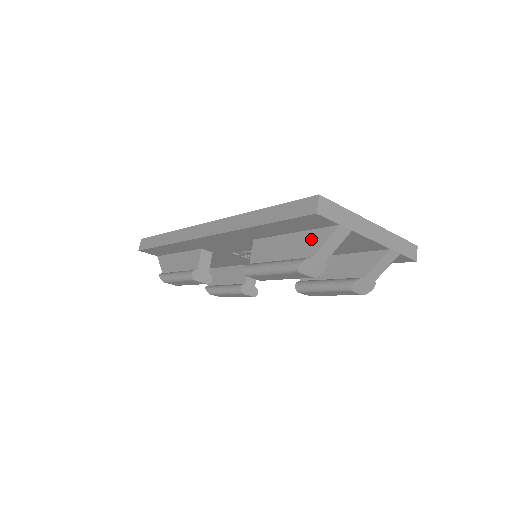
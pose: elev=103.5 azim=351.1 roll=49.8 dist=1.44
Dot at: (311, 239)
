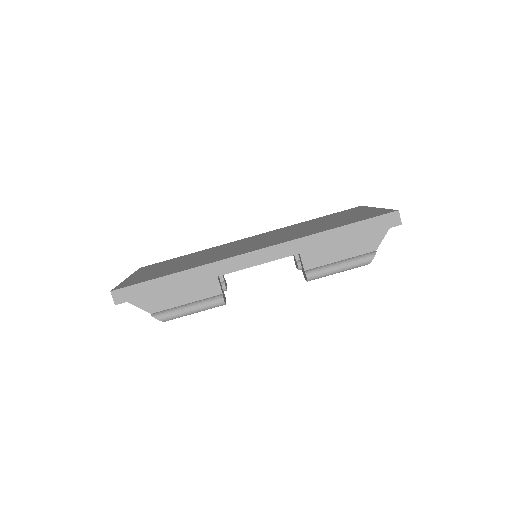
Dot at: (369, 238)
